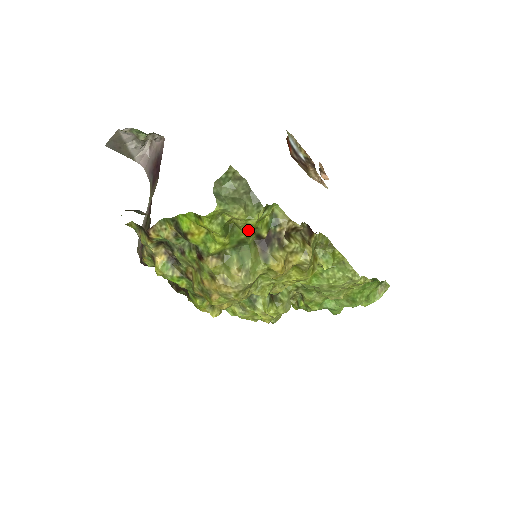
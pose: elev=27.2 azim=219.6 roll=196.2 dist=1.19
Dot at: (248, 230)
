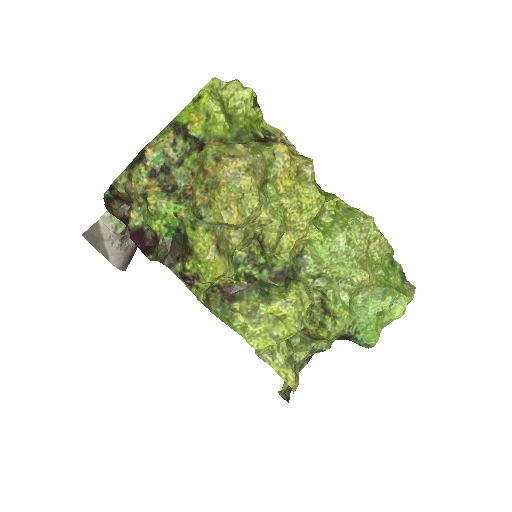
Dot at: (245, 123)
